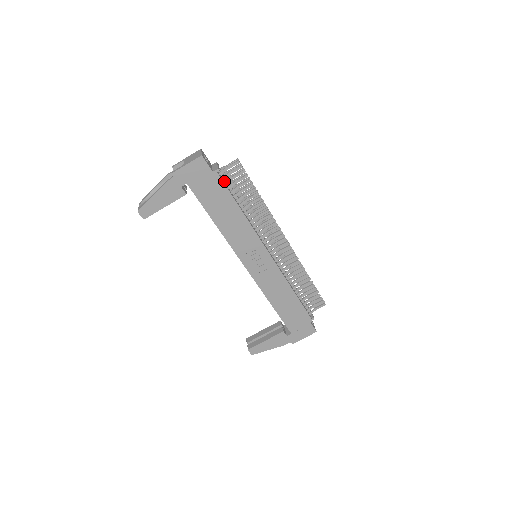
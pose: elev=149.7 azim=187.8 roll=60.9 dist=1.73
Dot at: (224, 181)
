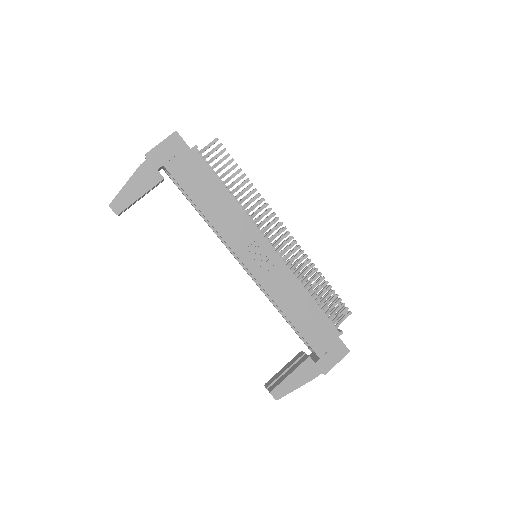
Dot at: occluded
